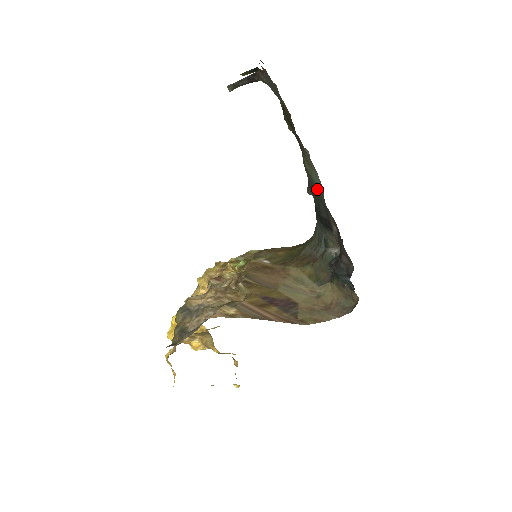
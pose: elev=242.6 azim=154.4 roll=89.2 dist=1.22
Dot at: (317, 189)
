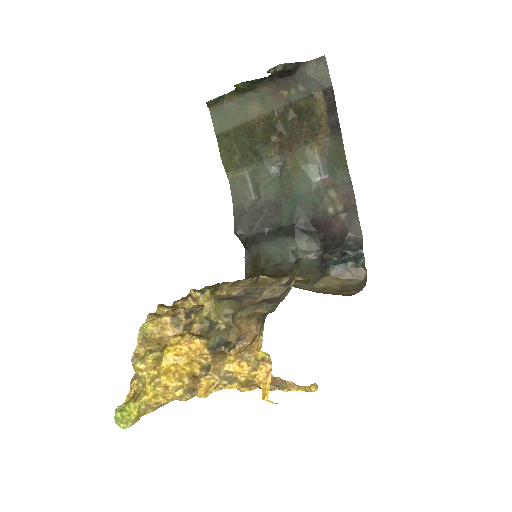
Dot at: (308, 186)
